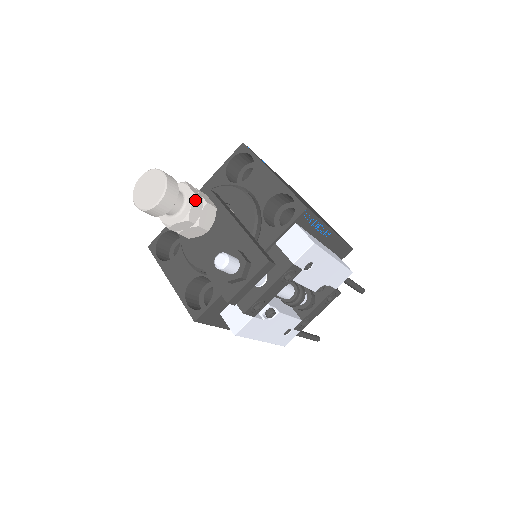
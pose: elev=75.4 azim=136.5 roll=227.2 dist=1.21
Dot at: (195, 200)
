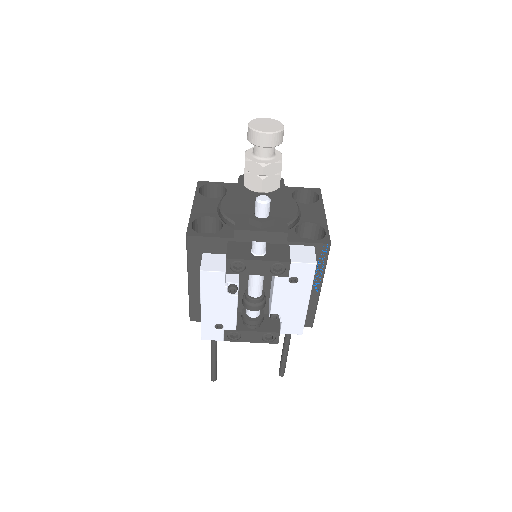
Dot at: (279, 163)
